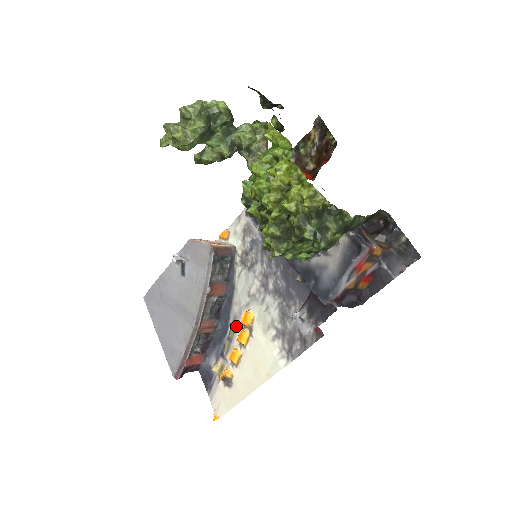
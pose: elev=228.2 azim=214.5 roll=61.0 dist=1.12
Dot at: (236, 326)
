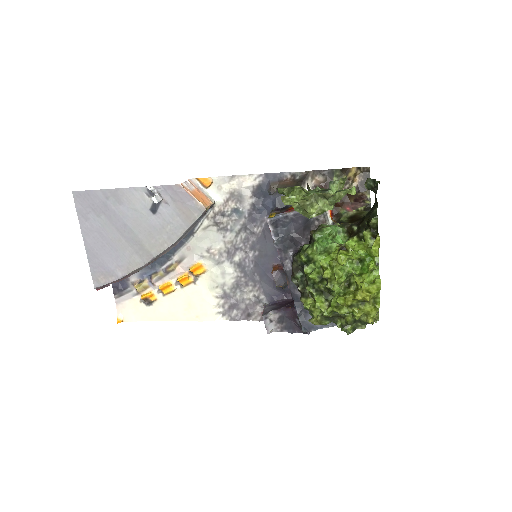
Dot at: (180, 266)
